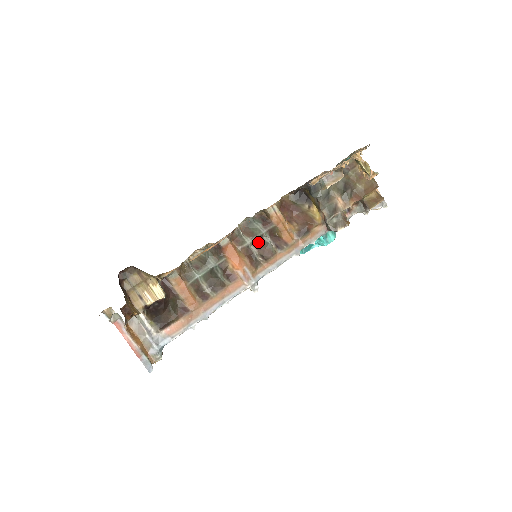
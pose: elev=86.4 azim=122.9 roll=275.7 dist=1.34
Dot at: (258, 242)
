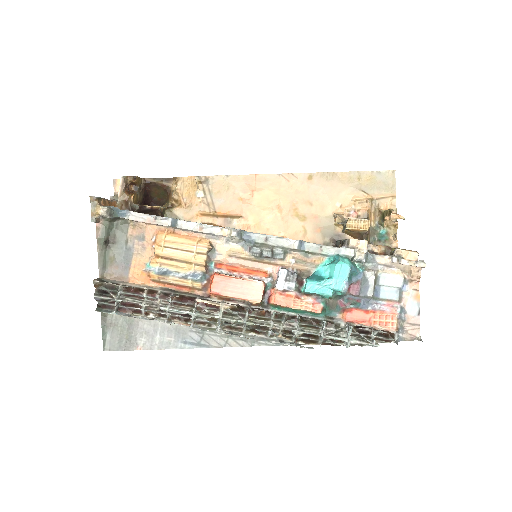
Dot at: occluded
